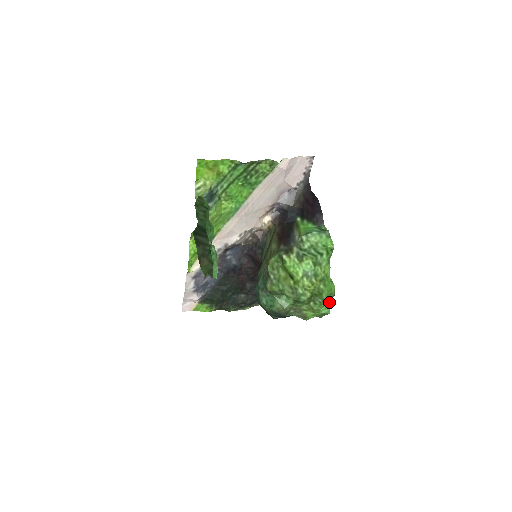
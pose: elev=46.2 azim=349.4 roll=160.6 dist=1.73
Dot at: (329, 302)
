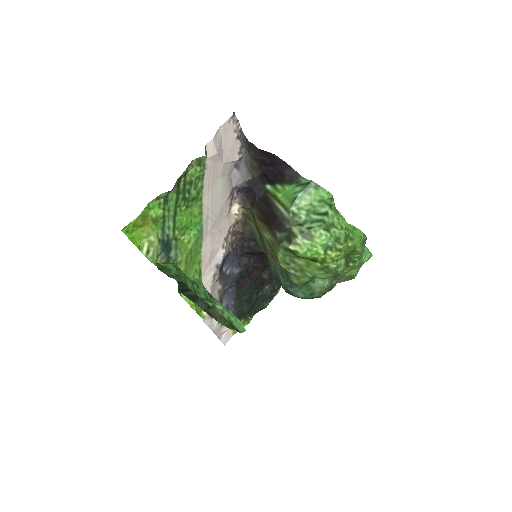
Dot at: (364, 246)
